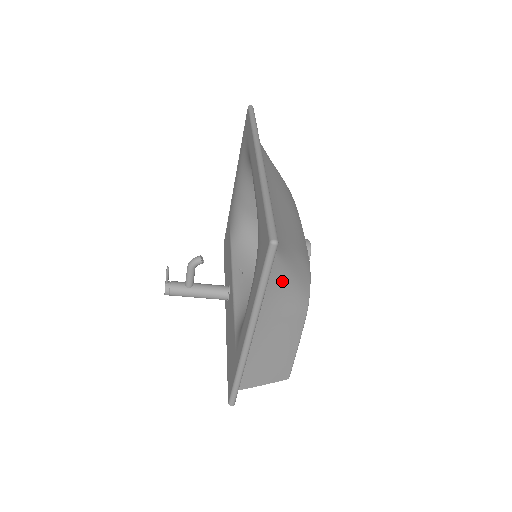
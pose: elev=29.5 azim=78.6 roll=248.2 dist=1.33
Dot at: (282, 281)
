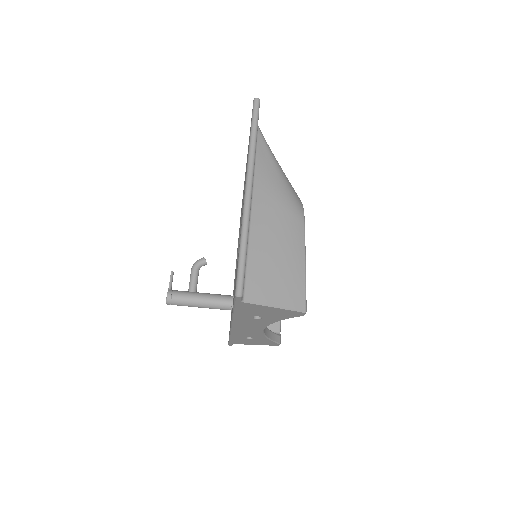
Dot at: (272, 167)
